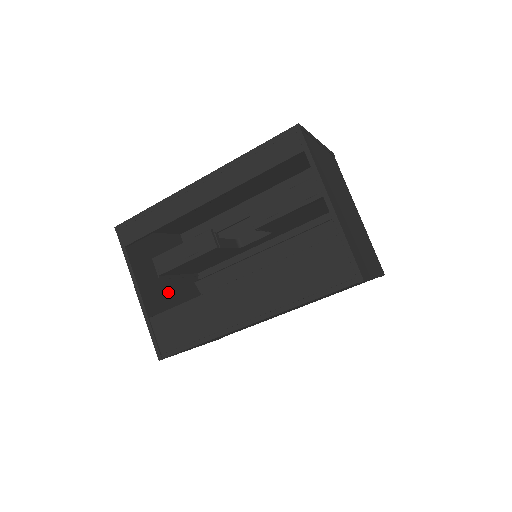
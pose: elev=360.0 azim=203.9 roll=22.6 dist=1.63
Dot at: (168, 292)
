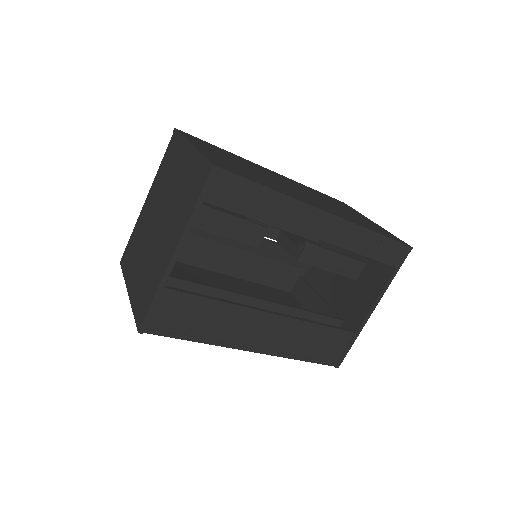
Dot at: occluded
